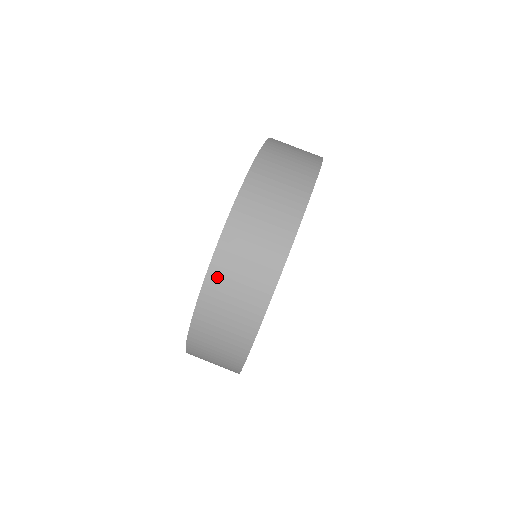
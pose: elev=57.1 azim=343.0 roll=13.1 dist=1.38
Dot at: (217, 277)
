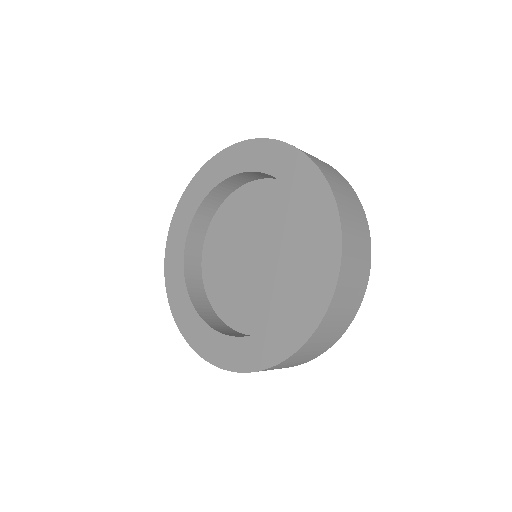
Dot at: (278, 366)
